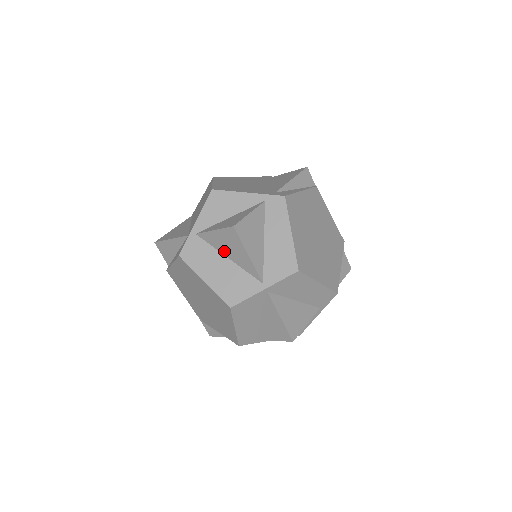
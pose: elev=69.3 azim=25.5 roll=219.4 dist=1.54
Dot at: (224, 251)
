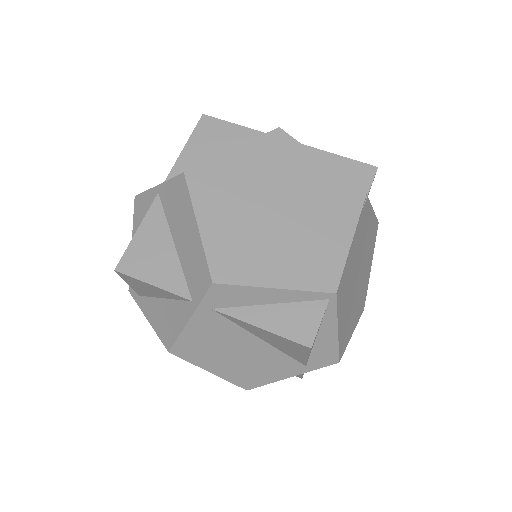
Dot at: occluded
